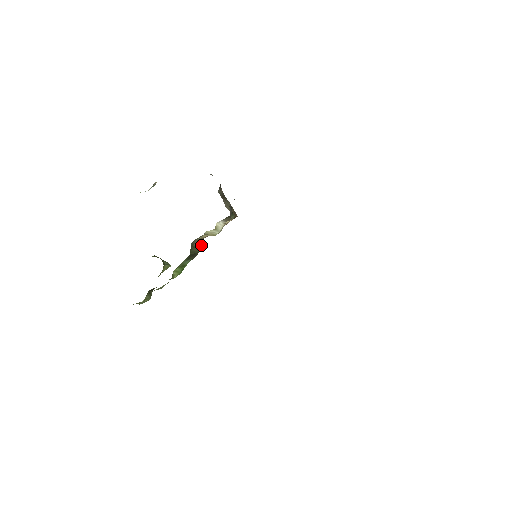
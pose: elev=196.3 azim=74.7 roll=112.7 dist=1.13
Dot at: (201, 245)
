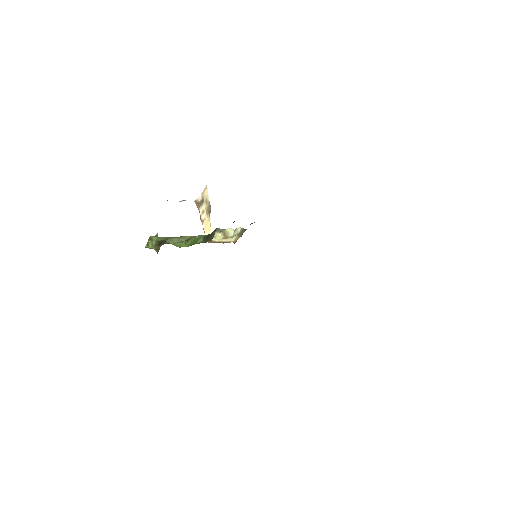
Dot at: occluded
